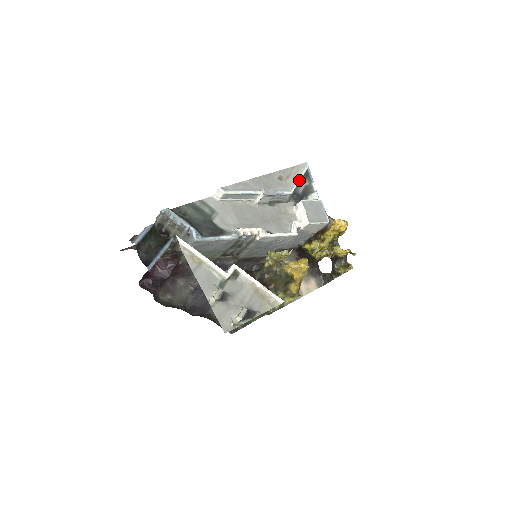
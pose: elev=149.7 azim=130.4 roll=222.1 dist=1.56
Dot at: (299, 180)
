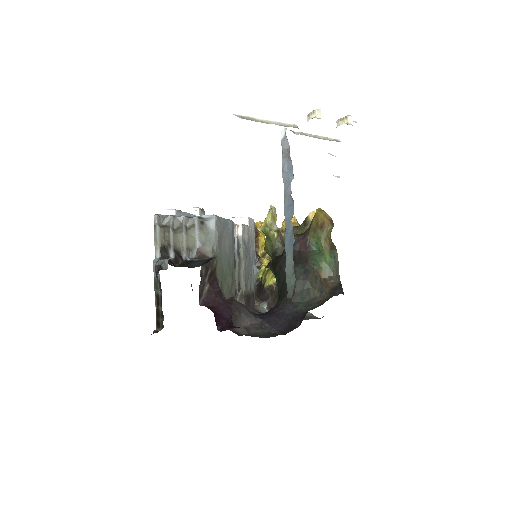
Dot at: occluded
